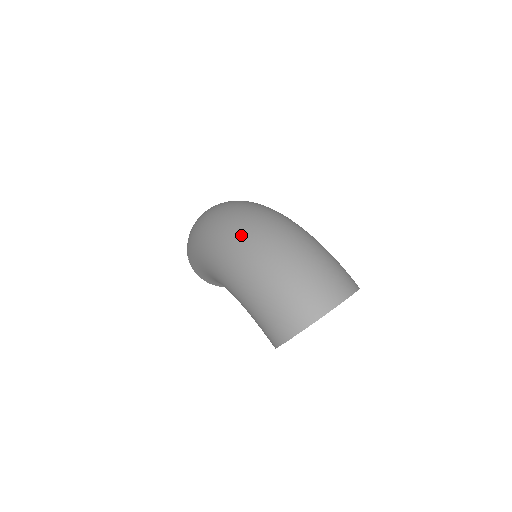
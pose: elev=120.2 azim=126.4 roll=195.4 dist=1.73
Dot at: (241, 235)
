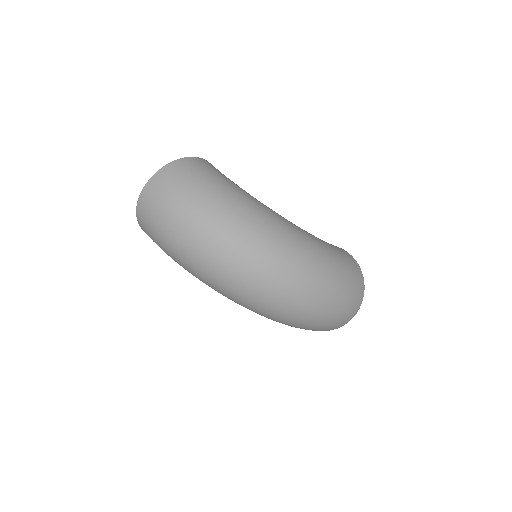
Dot at: (273, 305)
